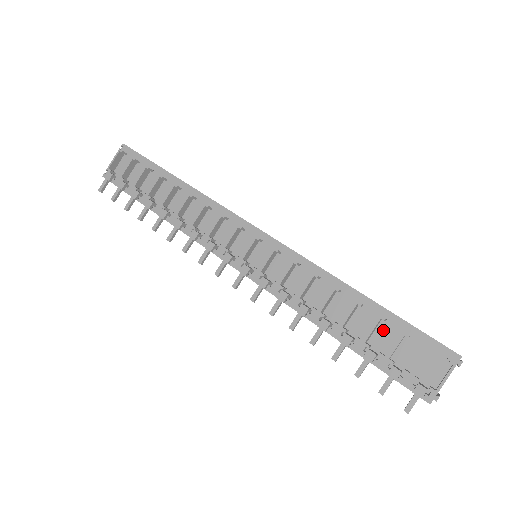
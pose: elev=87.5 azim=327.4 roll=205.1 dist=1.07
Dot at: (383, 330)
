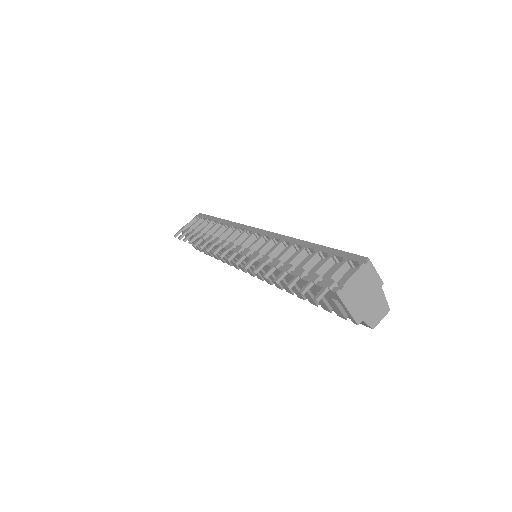
Dot at: occluded
